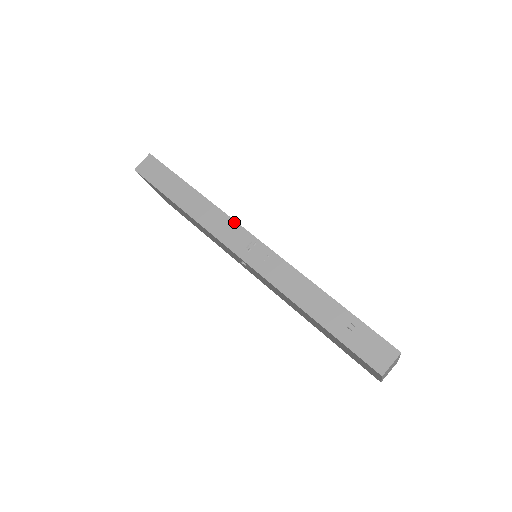
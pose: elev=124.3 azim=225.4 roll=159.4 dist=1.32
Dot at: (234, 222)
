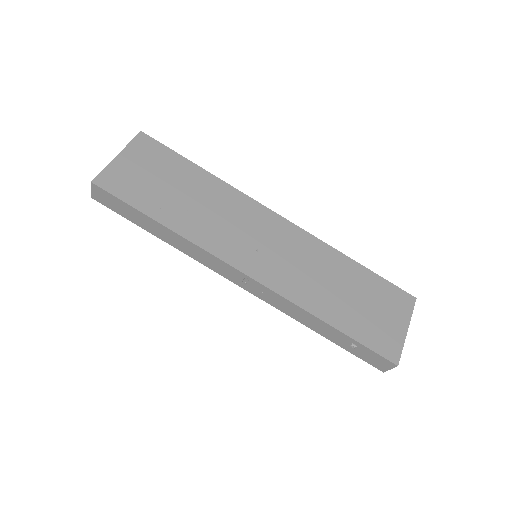
Dot at: (219, 260)
